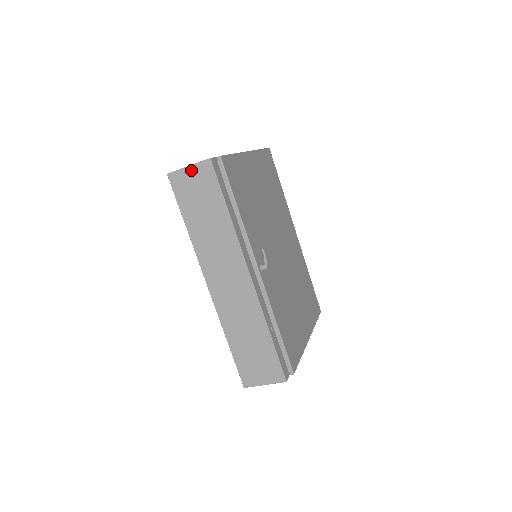
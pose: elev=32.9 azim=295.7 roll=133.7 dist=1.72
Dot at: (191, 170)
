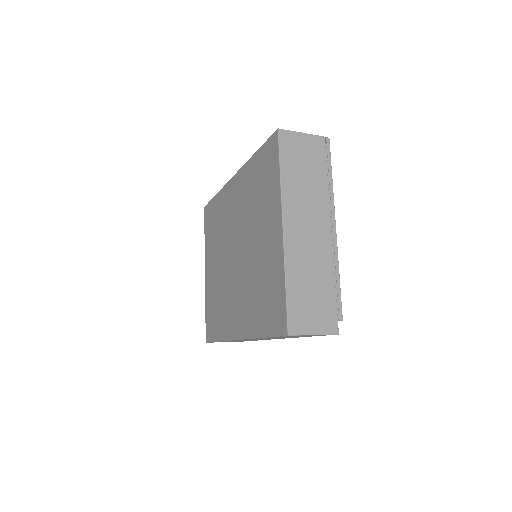
Dot at: occluded
